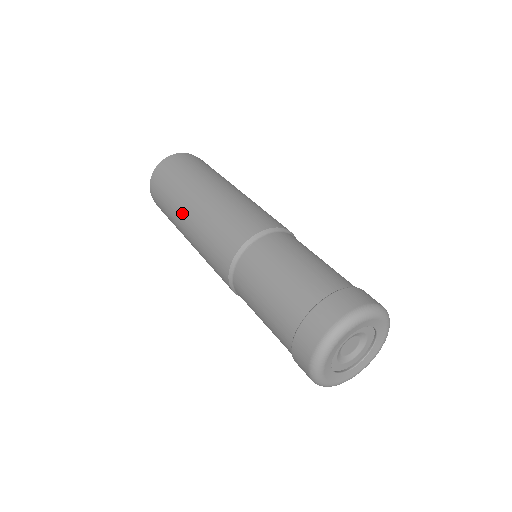
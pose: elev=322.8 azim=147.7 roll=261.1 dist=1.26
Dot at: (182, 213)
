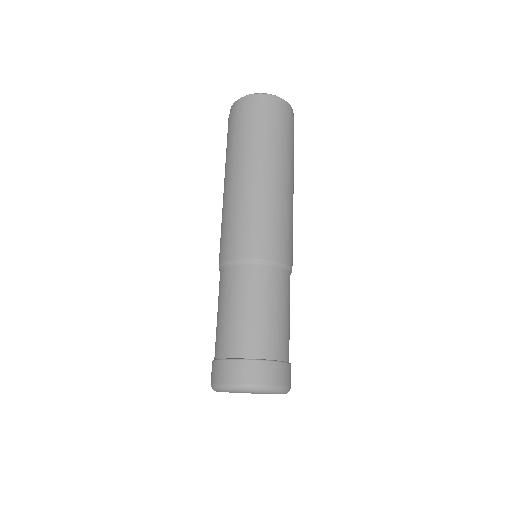
Dot at: (242, 167)
